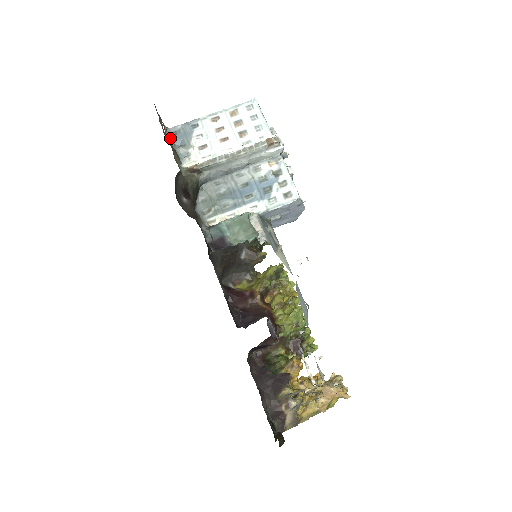
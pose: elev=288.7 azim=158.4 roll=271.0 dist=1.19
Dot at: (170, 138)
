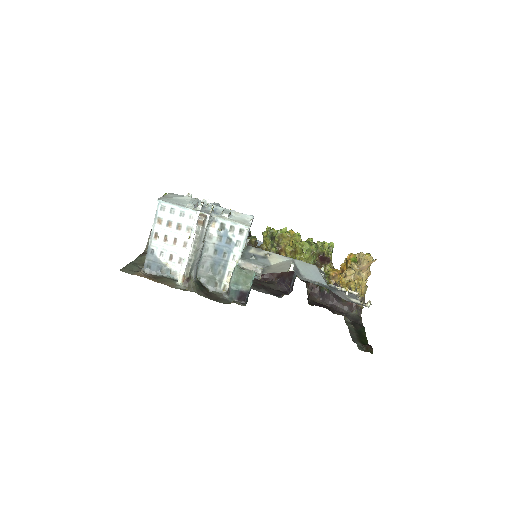
Dot at: (151, 272)
